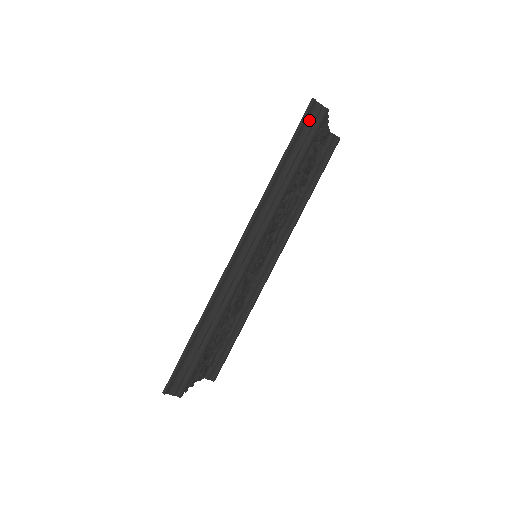
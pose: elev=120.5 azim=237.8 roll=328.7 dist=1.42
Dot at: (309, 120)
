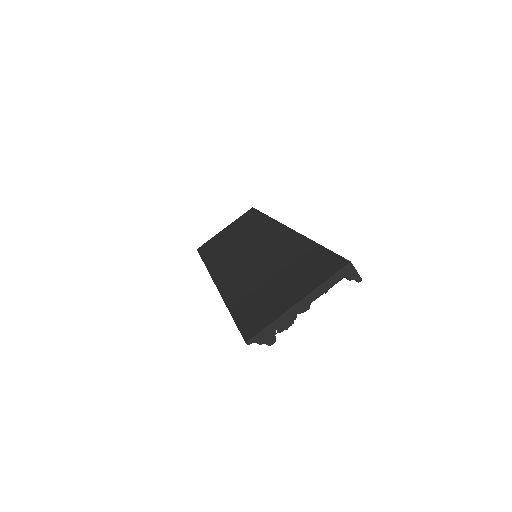
Dot at: occluded
